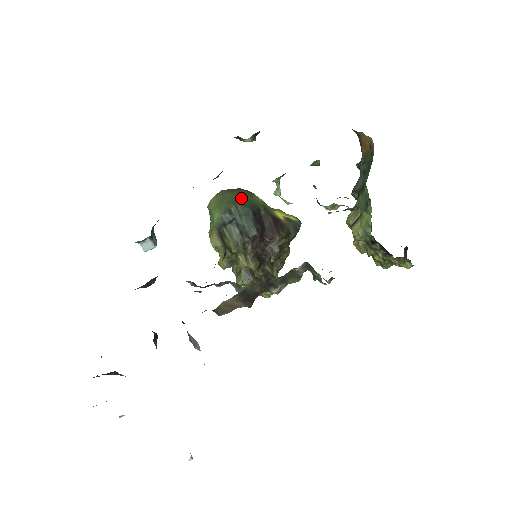
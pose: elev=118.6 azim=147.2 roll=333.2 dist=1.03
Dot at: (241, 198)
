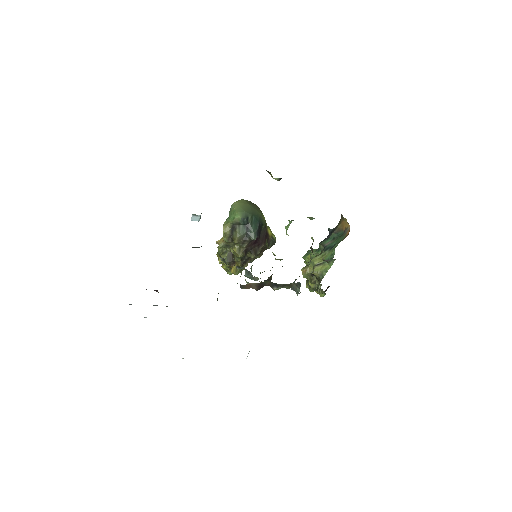
Dot at: (256, 212)
